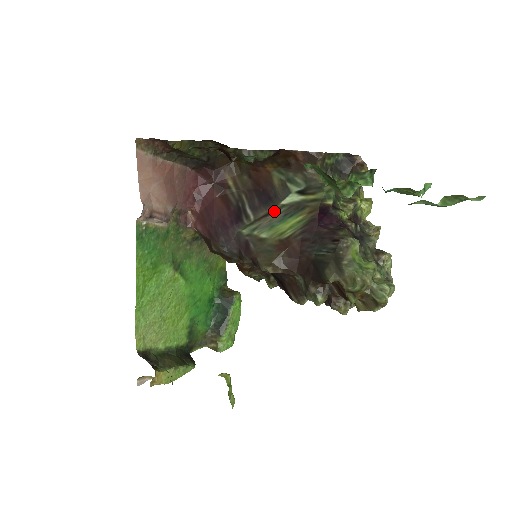
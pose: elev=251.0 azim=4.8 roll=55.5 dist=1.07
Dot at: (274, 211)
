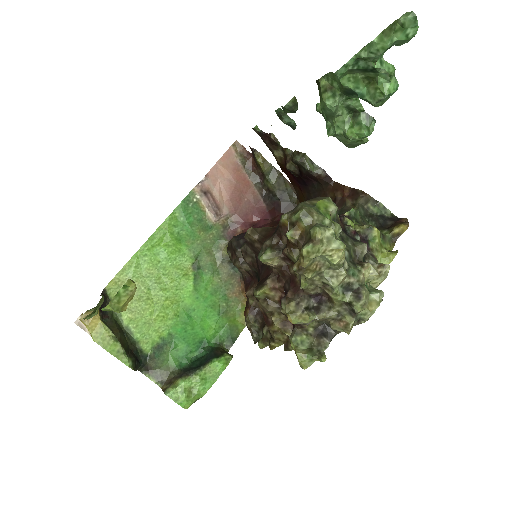
Dot at: occluded
